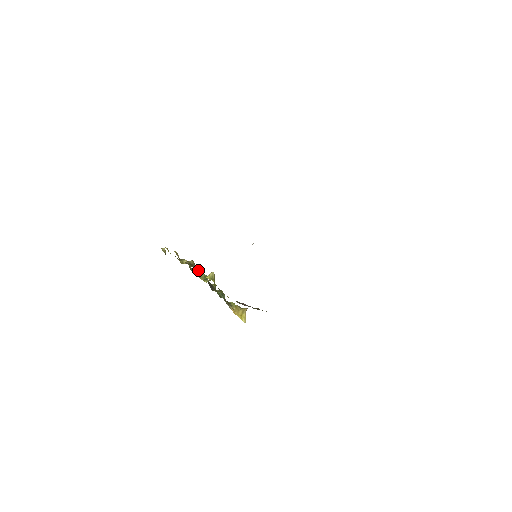
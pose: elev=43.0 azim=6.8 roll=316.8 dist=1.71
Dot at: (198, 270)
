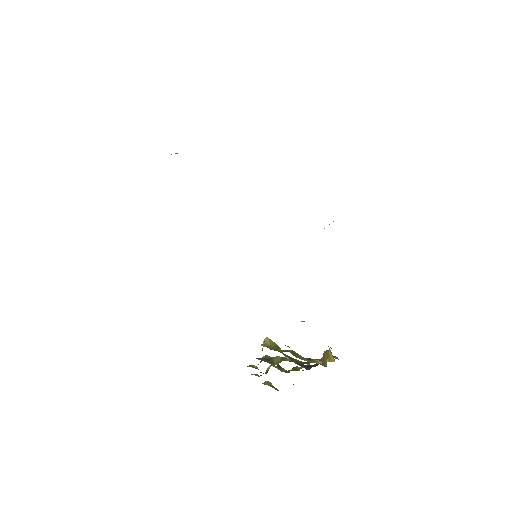
Dot at: (271, 359)
